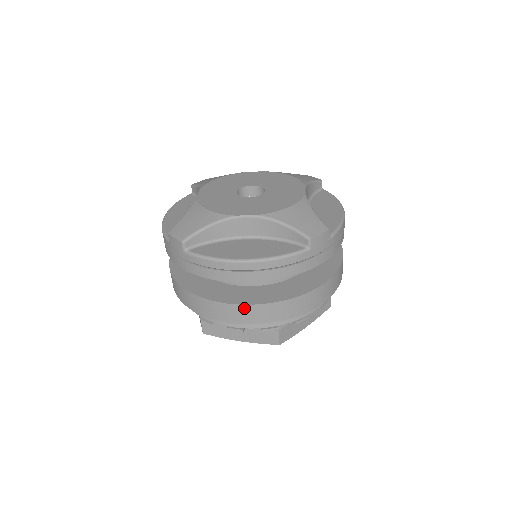
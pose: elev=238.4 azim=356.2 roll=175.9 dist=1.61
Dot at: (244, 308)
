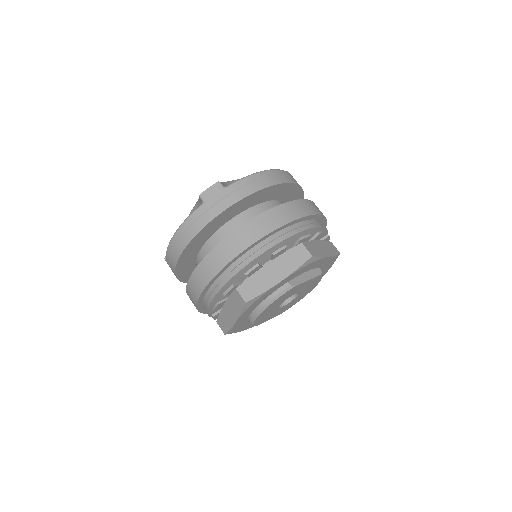
Dot at: (193, 277)
